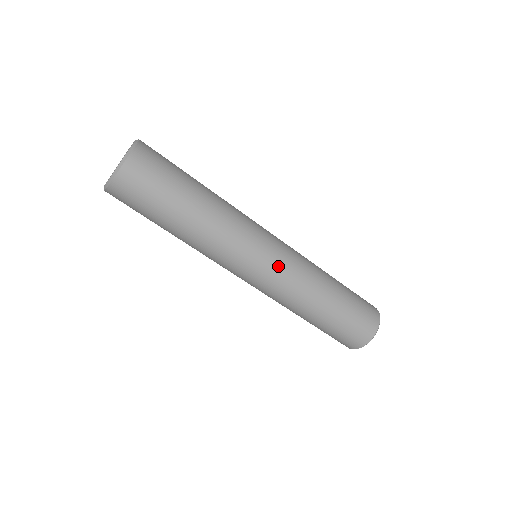
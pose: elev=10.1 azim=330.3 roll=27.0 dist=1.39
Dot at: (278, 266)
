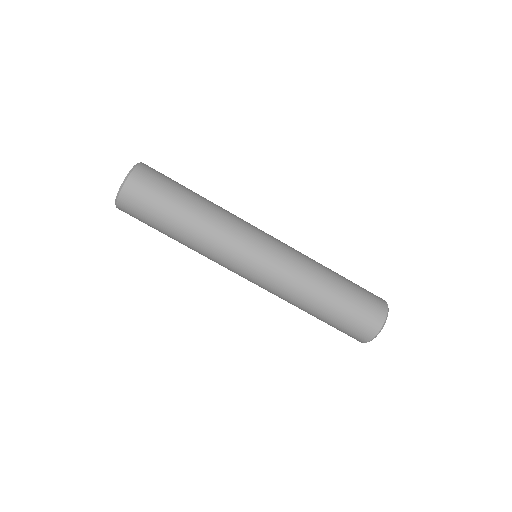
Dot at: (267, 271)
